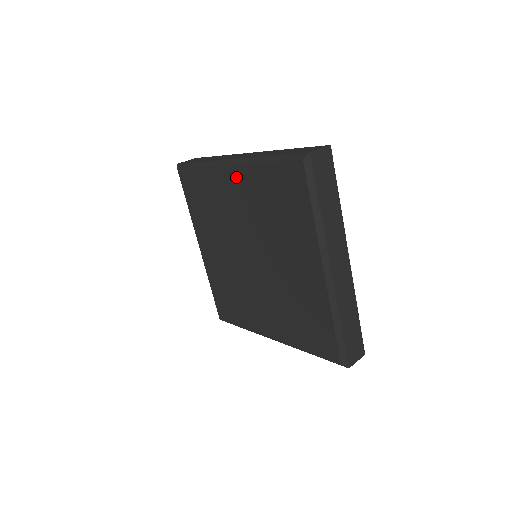
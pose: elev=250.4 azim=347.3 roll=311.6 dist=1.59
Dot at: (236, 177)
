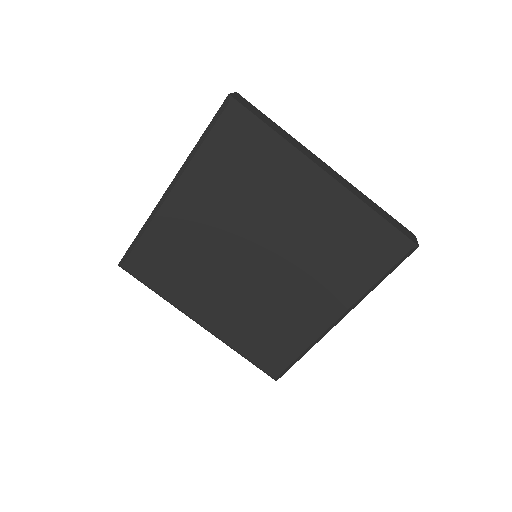
Dot at: (320, 193)
